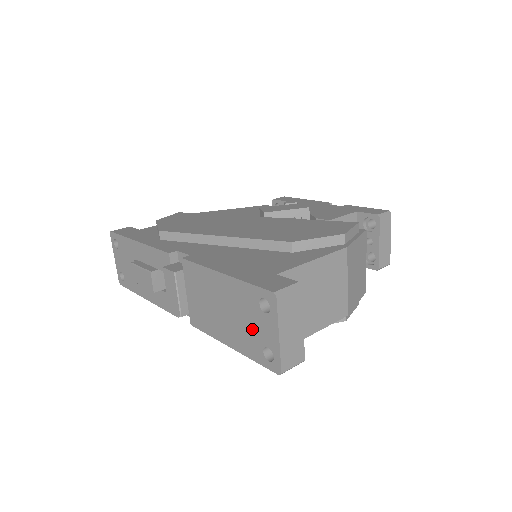
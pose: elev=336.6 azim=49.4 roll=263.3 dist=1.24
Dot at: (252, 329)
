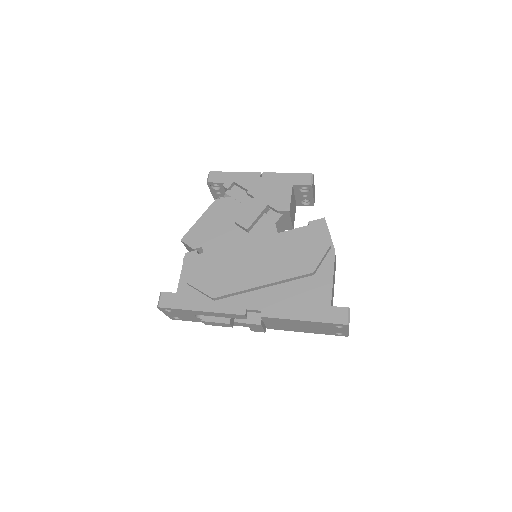
Dot at: (328, 330)
